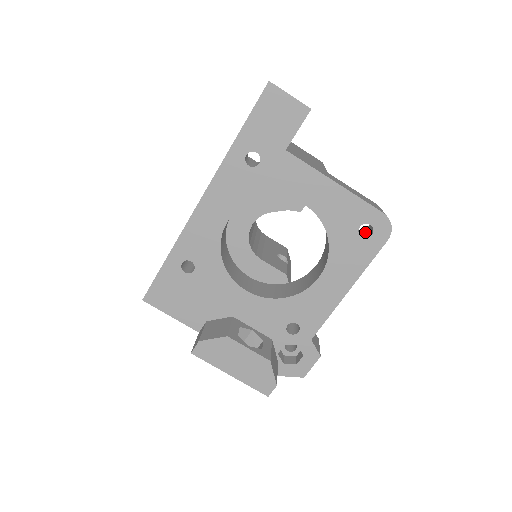
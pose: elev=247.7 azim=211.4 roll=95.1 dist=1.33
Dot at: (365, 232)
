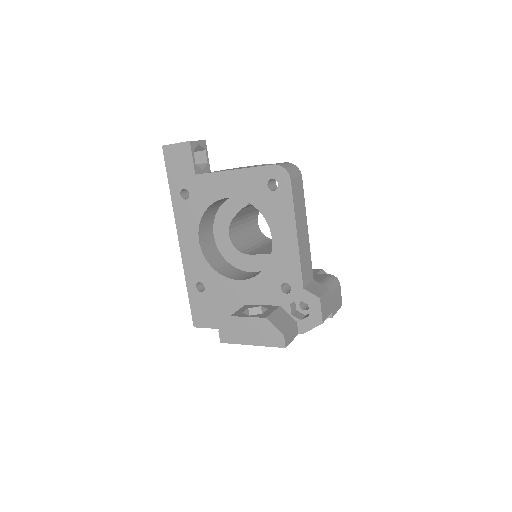
Dot at: occluded
